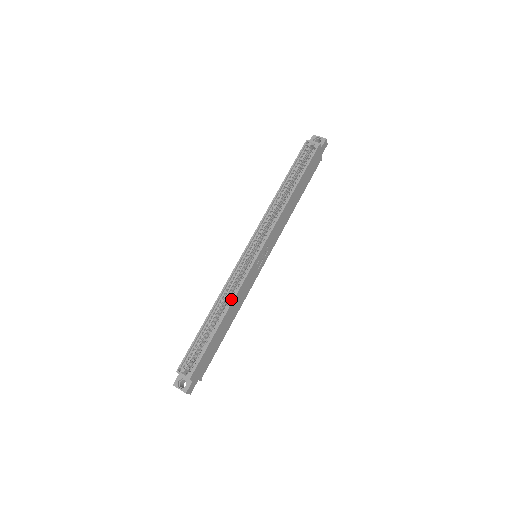
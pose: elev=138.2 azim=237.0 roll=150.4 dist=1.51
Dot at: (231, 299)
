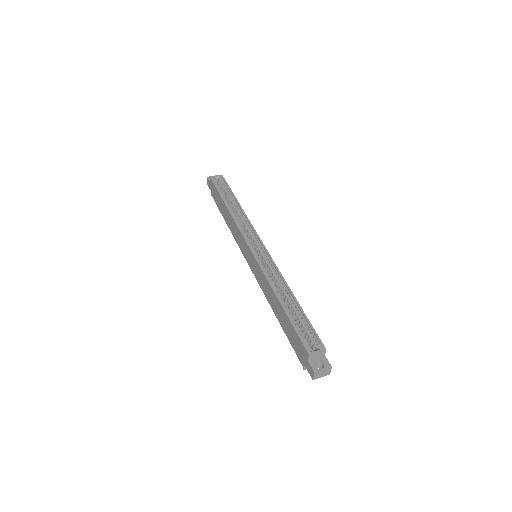
Dot at: (281, 281)
